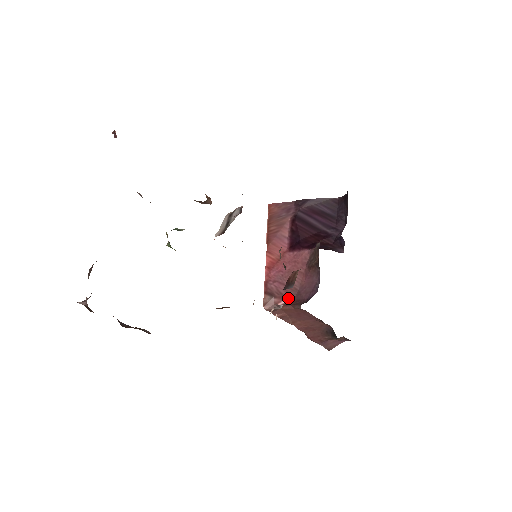
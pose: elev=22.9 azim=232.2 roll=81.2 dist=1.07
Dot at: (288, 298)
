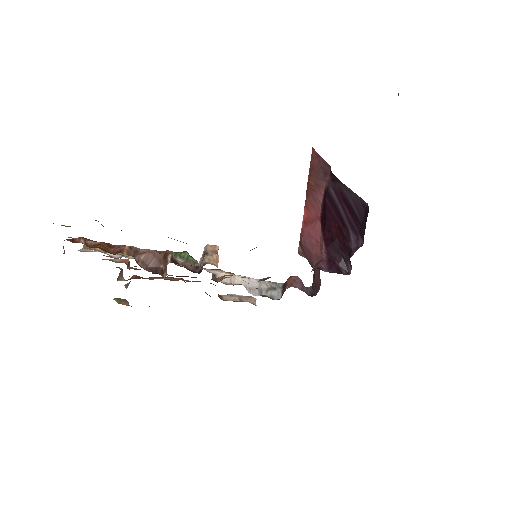
Dot at: (311, 265)
